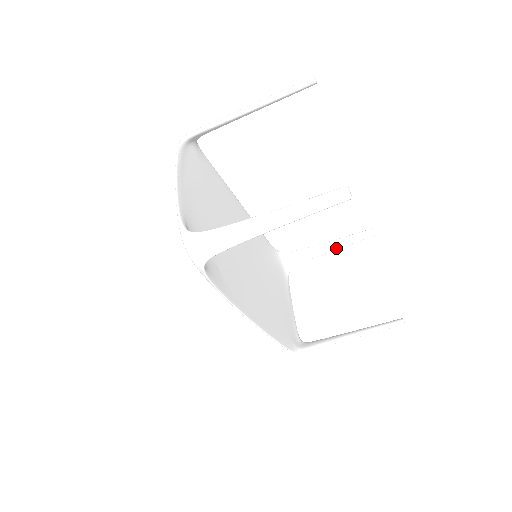
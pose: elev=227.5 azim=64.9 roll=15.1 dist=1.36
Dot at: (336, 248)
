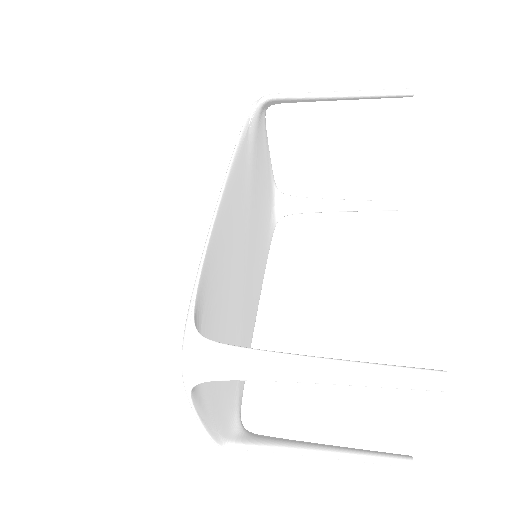
Dot at: occluded
